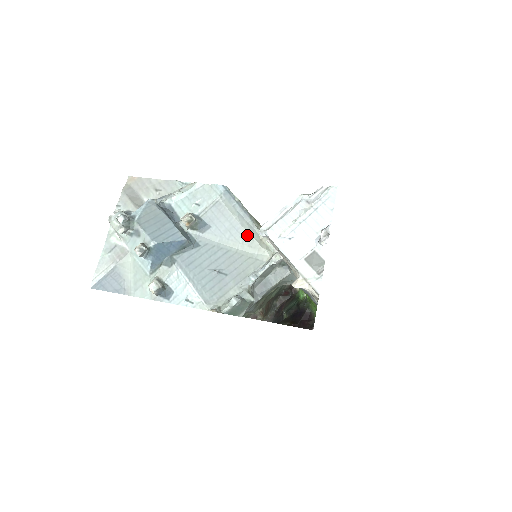
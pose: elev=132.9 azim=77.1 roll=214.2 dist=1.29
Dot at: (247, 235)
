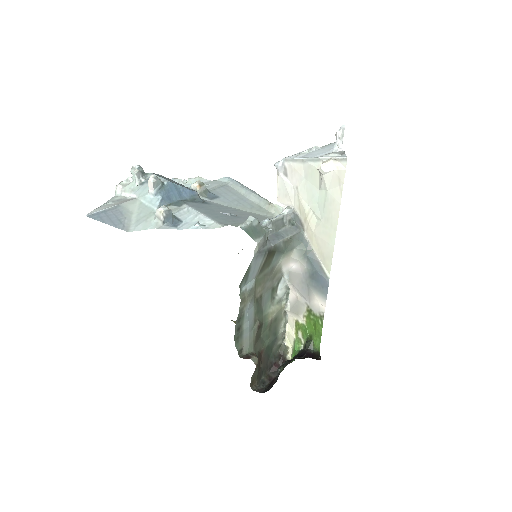
Dot at: (255, 204)
